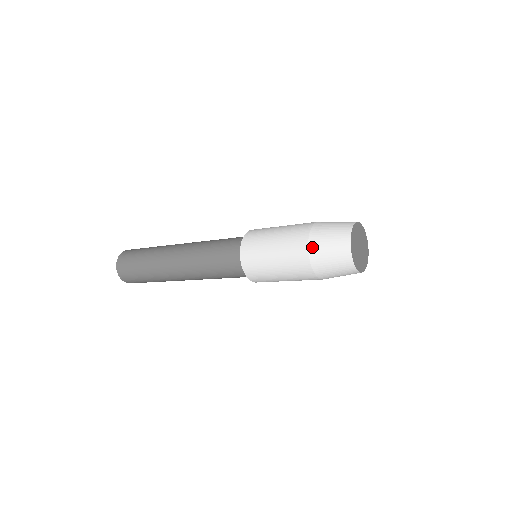
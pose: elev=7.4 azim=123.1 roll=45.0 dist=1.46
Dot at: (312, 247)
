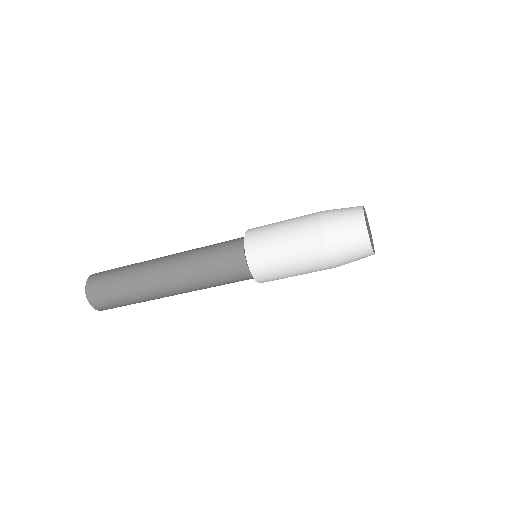
Dot at: (326, 230)
